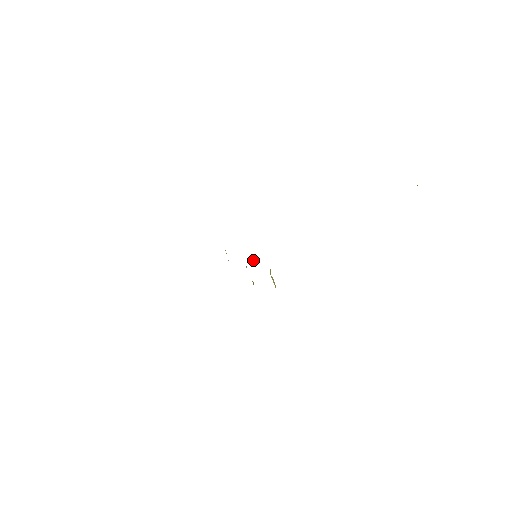
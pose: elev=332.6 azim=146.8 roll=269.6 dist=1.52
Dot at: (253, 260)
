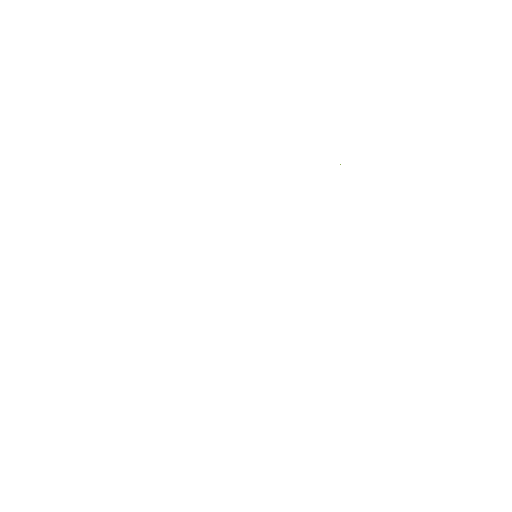
Dot at: occluded
